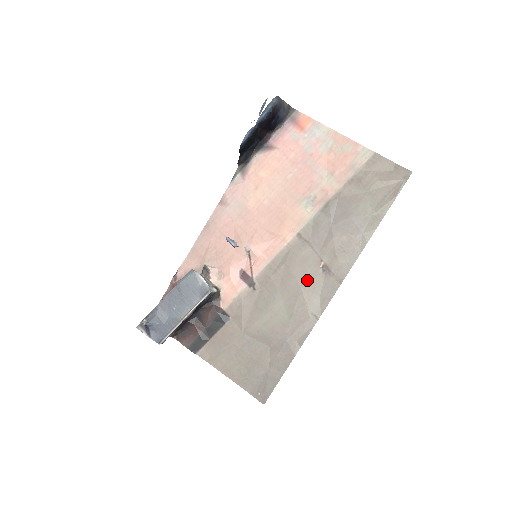
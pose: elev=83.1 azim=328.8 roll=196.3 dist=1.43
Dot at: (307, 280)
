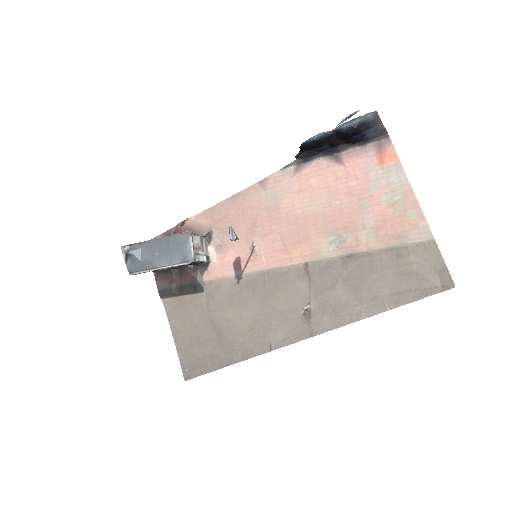
Dot at: (285, 310)
